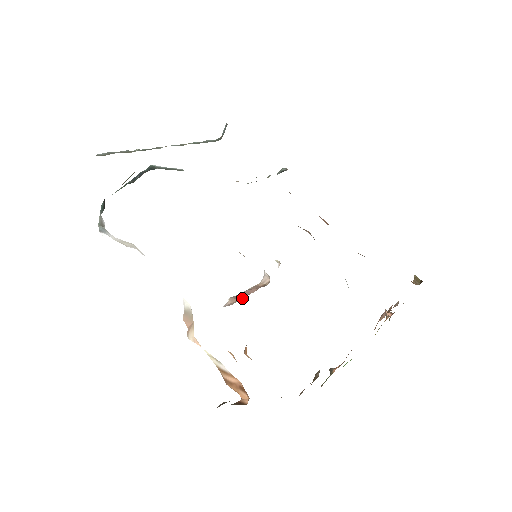
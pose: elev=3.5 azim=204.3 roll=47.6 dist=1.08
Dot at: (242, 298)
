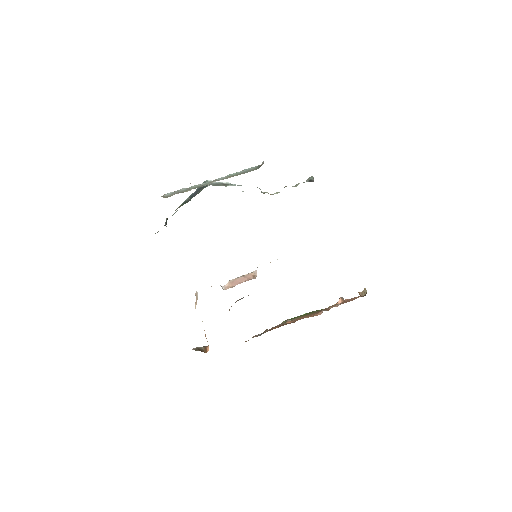
Dot at: (234, 285)
